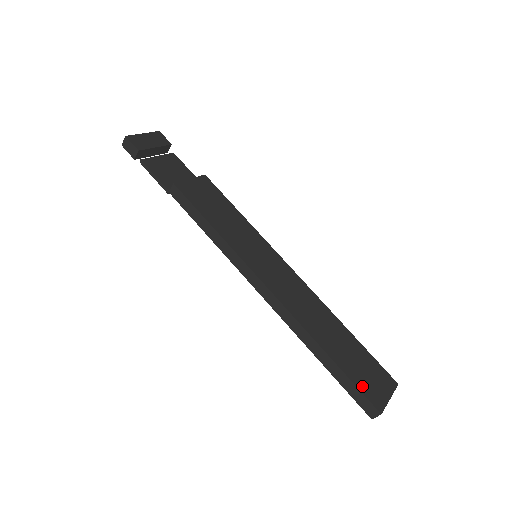
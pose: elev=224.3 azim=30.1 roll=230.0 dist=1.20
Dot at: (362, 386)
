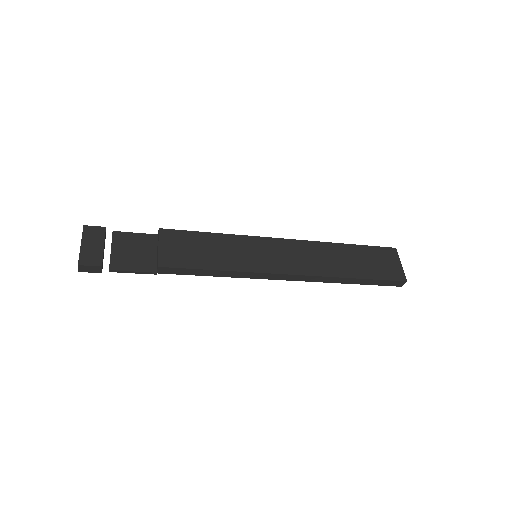
Dot at: (386, 276)
